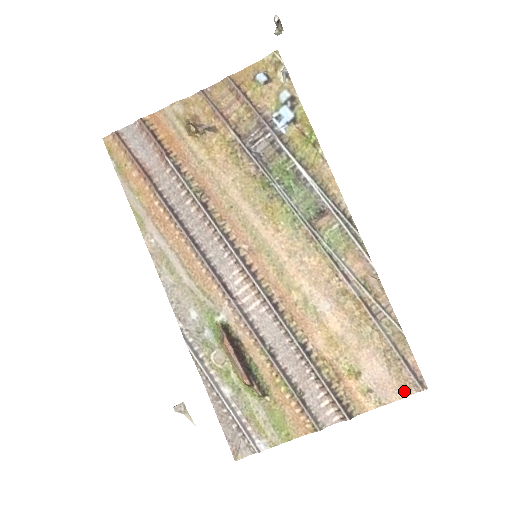
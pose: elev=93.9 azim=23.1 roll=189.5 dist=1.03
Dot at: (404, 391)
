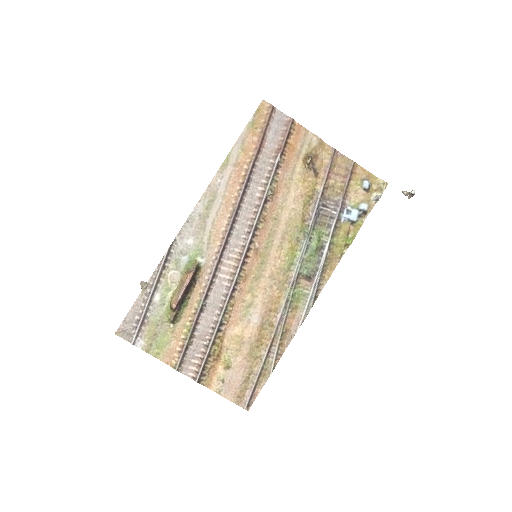
Dot at: (237, 400)
